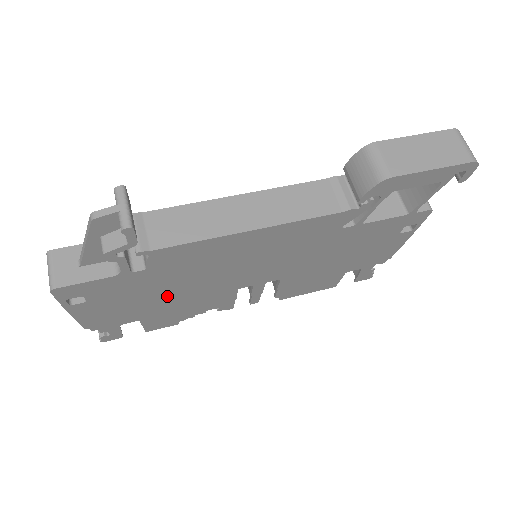
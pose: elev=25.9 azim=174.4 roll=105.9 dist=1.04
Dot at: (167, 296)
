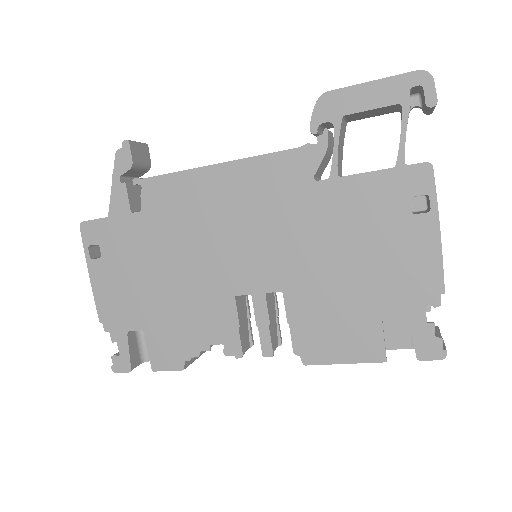
Dot at: (164, 279)
